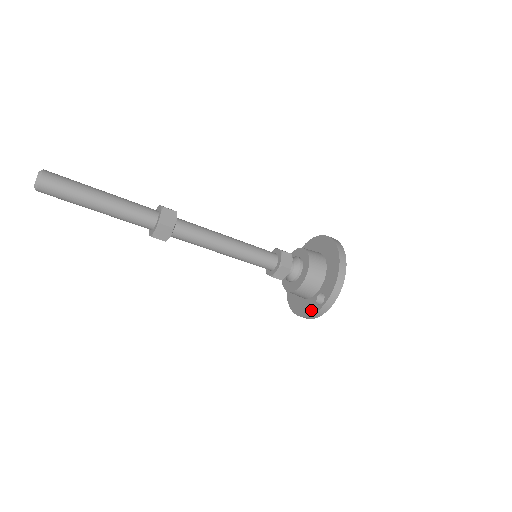
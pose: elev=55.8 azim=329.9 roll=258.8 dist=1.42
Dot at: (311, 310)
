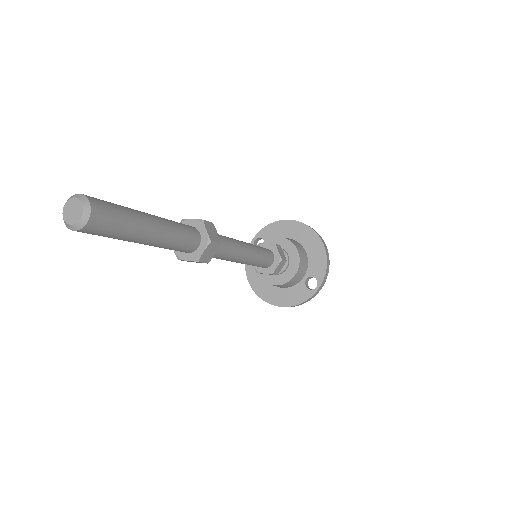
Dot at: (302, 297)
